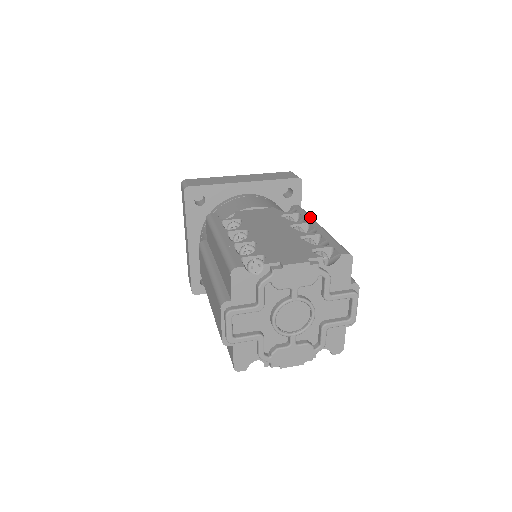
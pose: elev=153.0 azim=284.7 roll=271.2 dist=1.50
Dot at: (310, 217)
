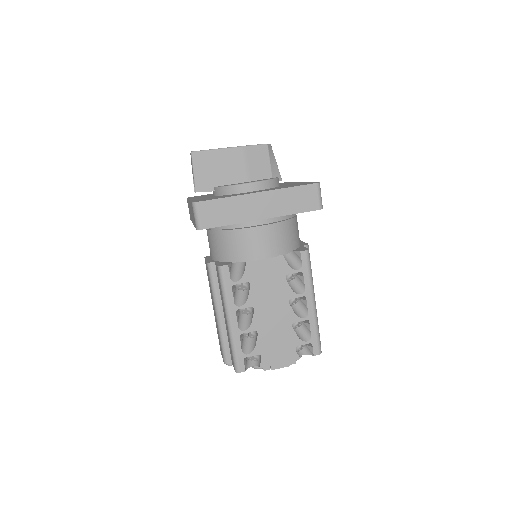
Dot at: (310, 283)
